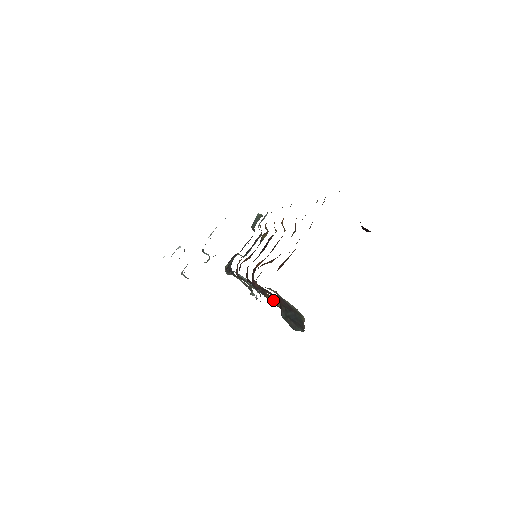
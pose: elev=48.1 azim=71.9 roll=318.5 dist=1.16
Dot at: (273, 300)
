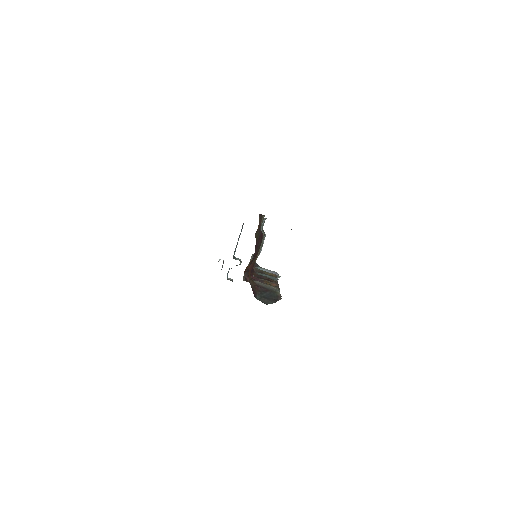
Dot at: occluded
